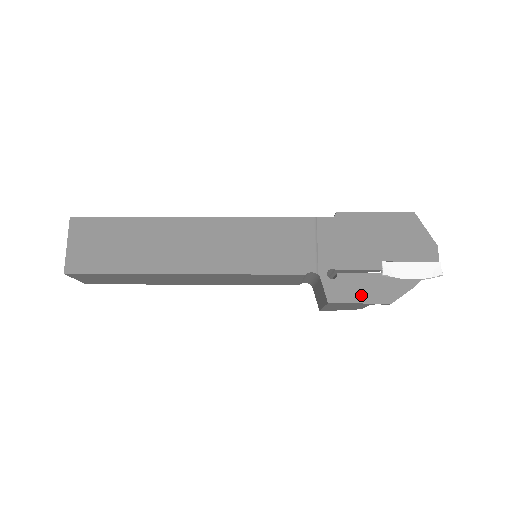
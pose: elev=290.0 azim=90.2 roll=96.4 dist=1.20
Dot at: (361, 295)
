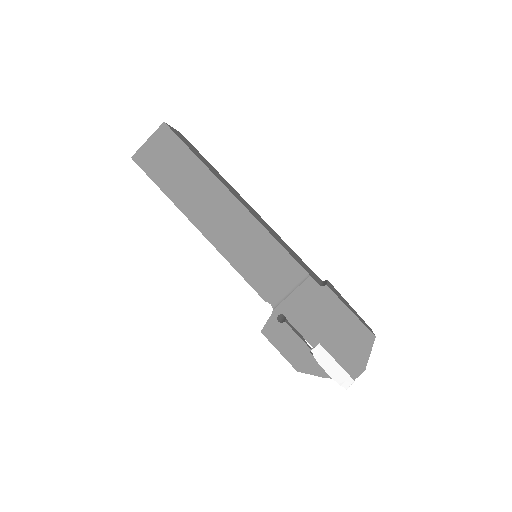
Dot at: (285, 348)
